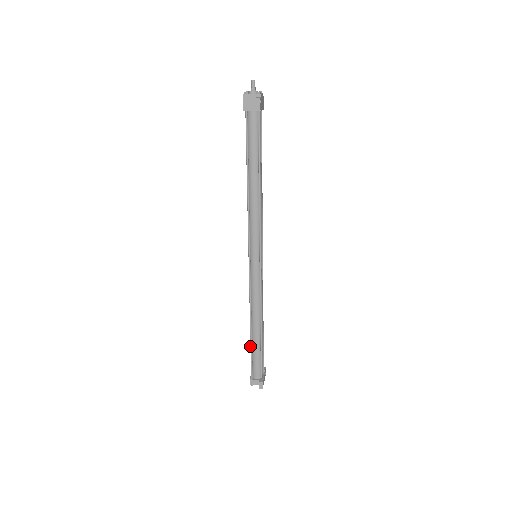
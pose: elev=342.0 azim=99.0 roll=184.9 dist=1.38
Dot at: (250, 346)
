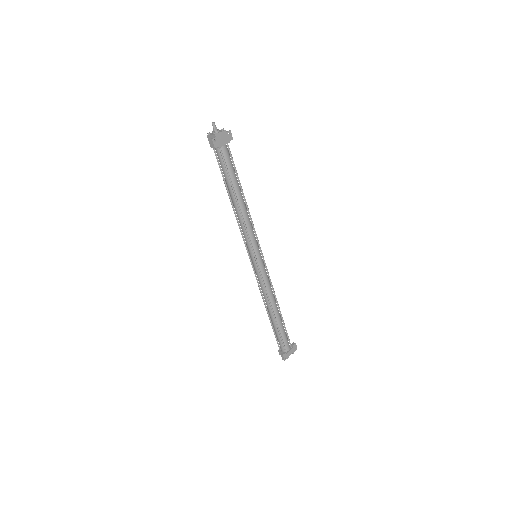
Dot at: (271, 325)
